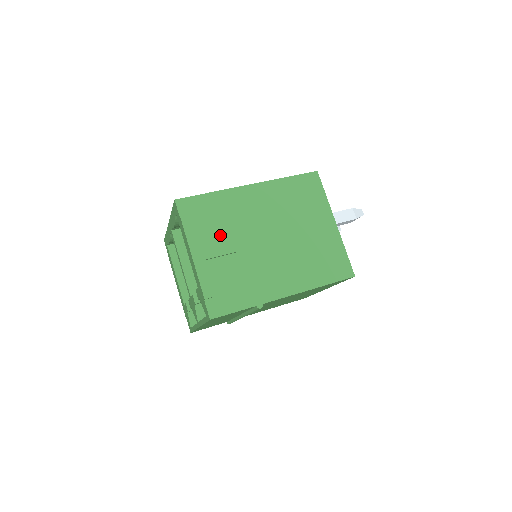
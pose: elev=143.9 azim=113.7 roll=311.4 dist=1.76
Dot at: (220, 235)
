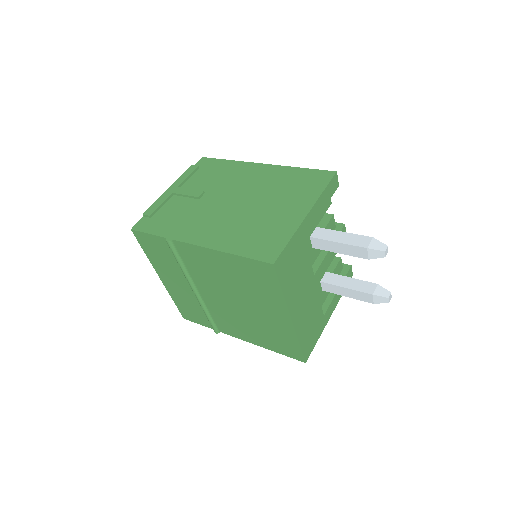
Dot at: (203, 185)
